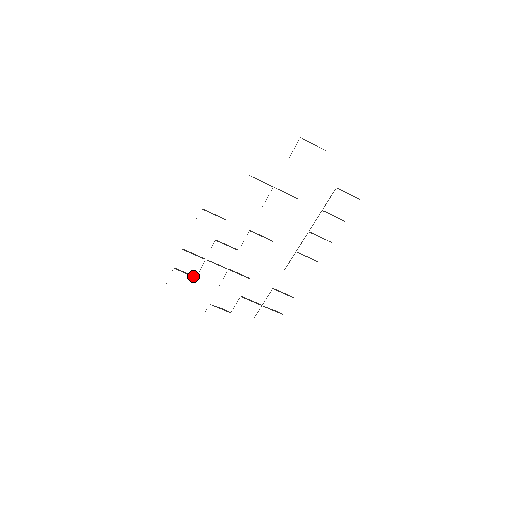
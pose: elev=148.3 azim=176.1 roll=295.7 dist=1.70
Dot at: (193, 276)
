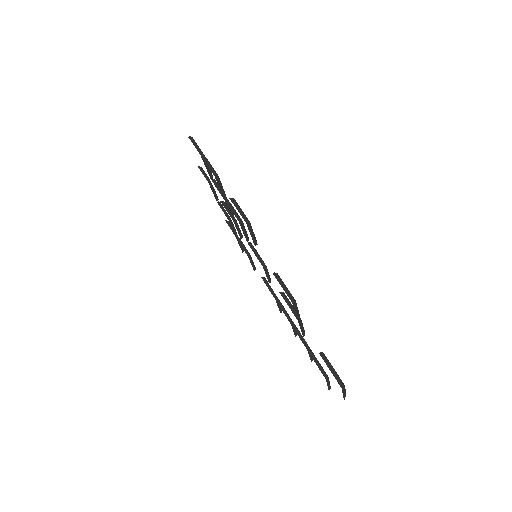
Dot at: (211, 176)
